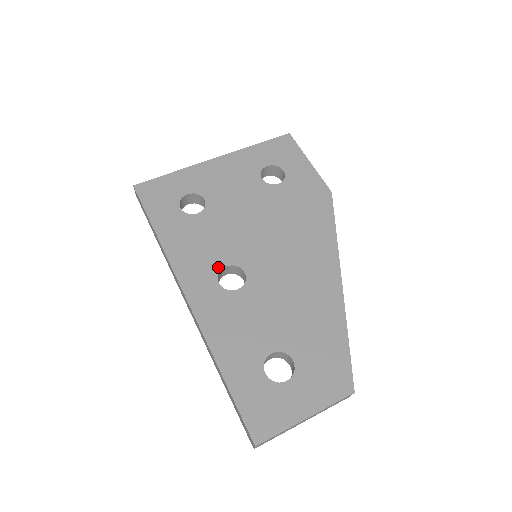
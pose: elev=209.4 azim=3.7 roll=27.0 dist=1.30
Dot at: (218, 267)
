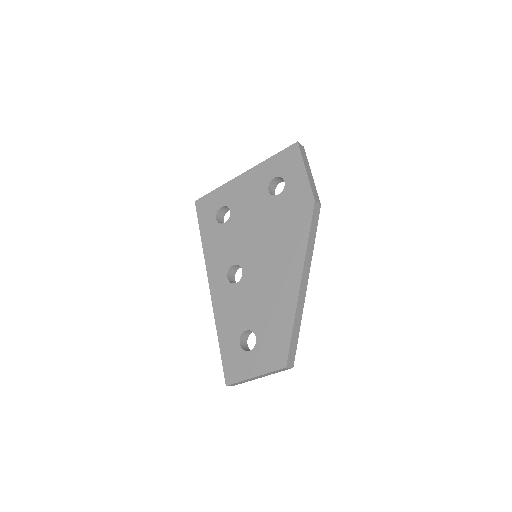
Dot at: (229, 265)
